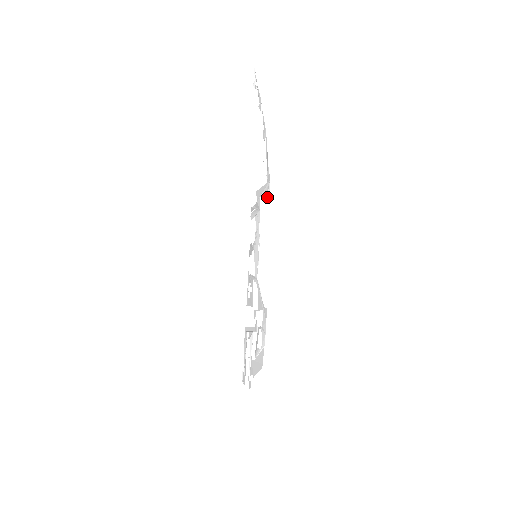
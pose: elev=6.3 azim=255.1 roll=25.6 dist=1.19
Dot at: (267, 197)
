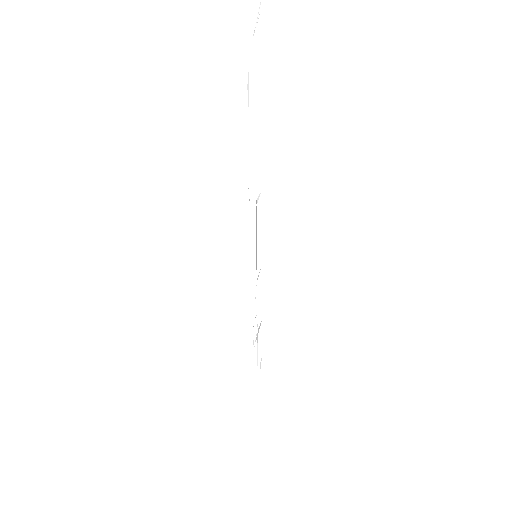
Dot at: occluded
